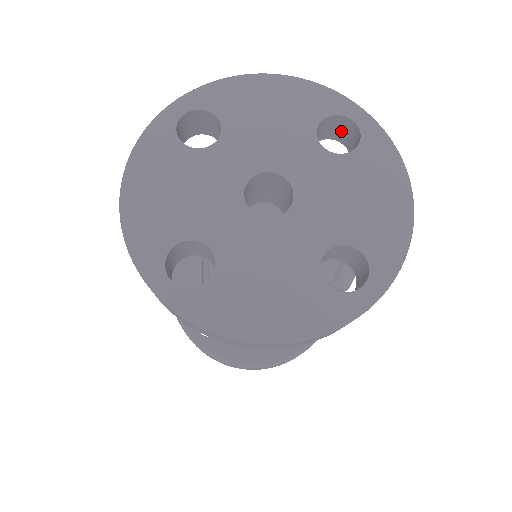
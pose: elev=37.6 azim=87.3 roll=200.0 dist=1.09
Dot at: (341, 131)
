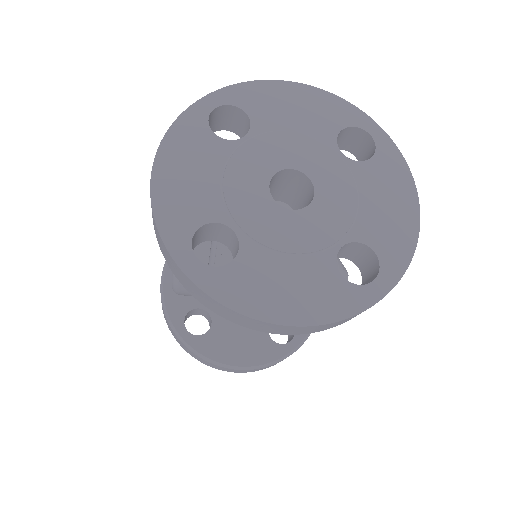
Dot at: (355, 143)
